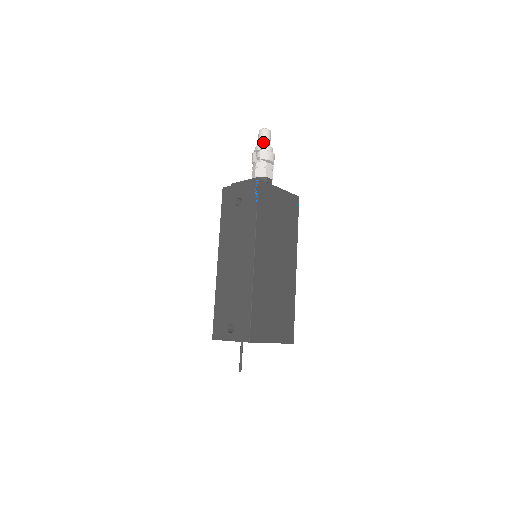
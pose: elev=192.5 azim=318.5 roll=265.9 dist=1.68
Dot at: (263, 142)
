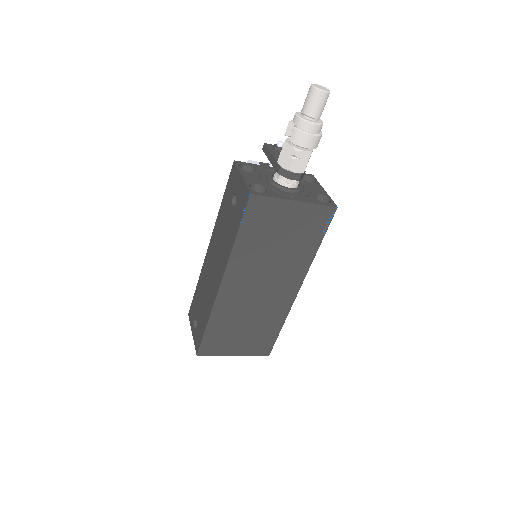
Dot at: (306, 112)
